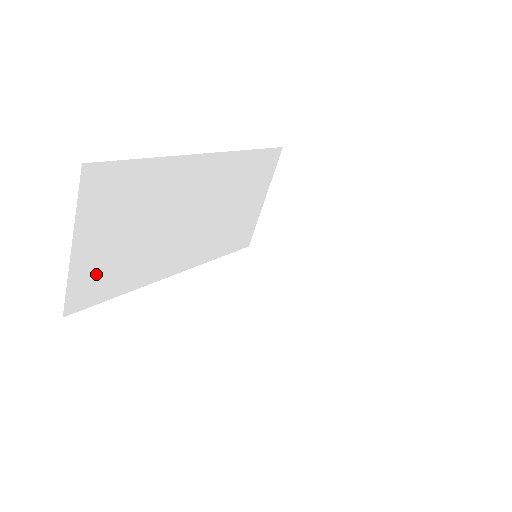
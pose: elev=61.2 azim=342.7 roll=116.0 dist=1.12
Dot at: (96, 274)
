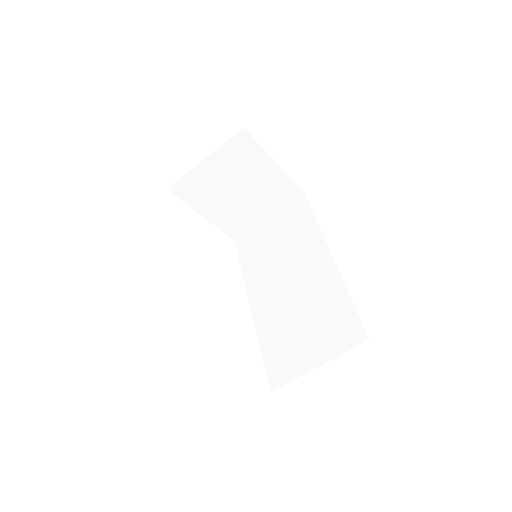
Dot at: occluded
